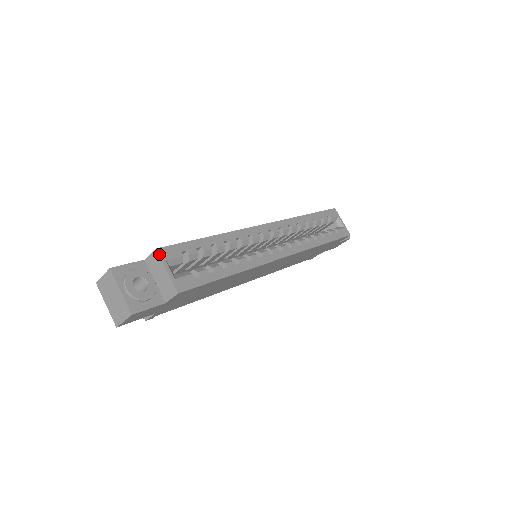
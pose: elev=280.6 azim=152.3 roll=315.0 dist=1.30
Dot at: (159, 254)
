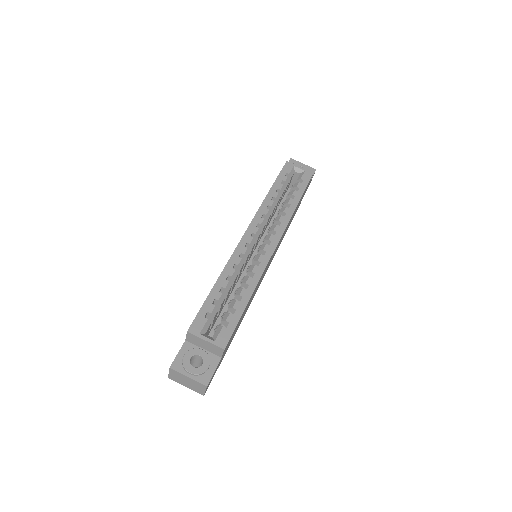
Dot at: (192, 334)
